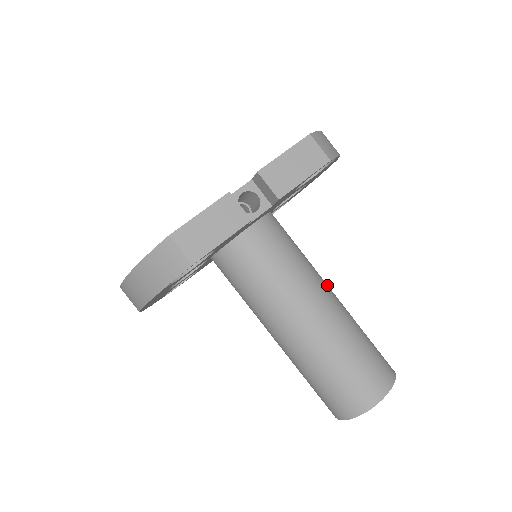
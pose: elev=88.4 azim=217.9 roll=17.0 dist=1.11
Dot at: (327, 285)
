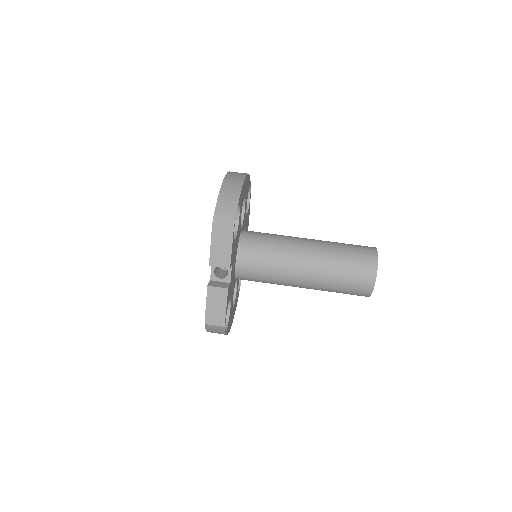
Dot at: (302, 245)
